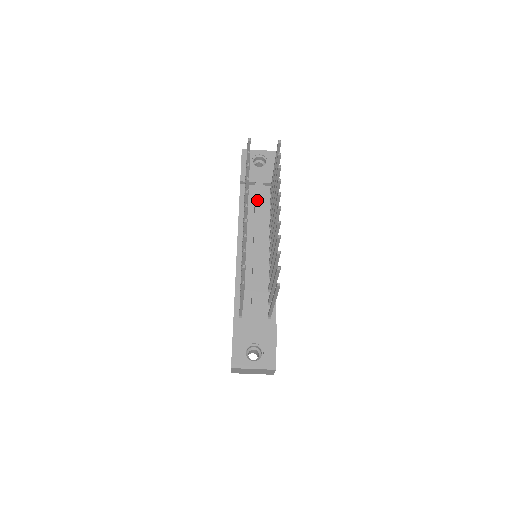
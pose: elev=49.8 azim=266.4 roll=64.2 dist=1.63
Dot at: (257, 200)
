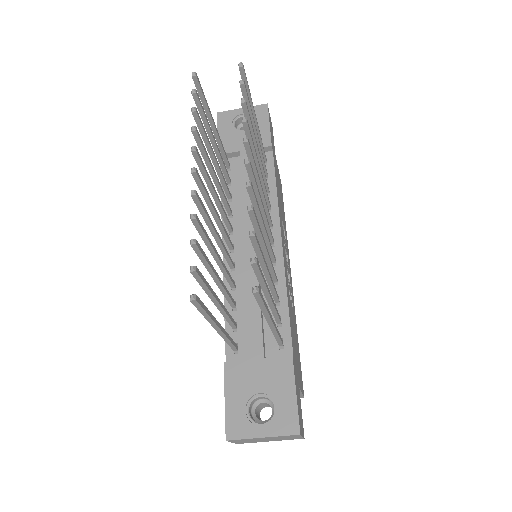
Dot at: (244, 175)
